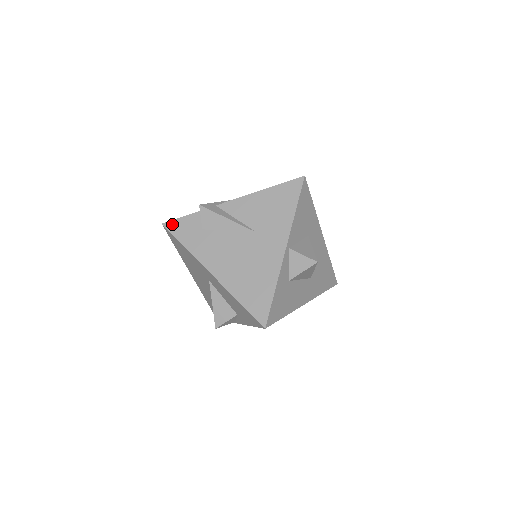
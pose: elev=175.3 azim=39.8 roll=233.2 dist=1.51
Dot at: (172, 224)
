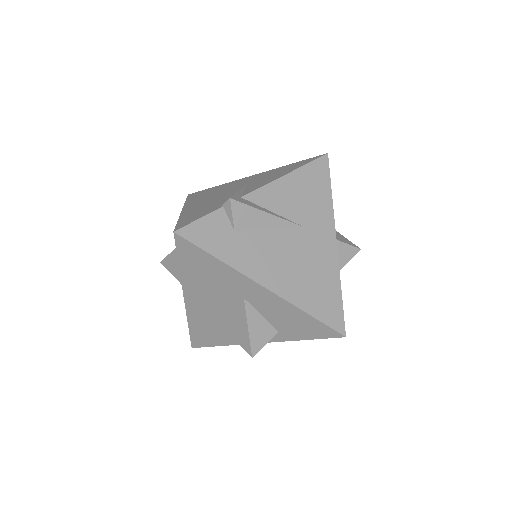
Dot at: (190, 230)
